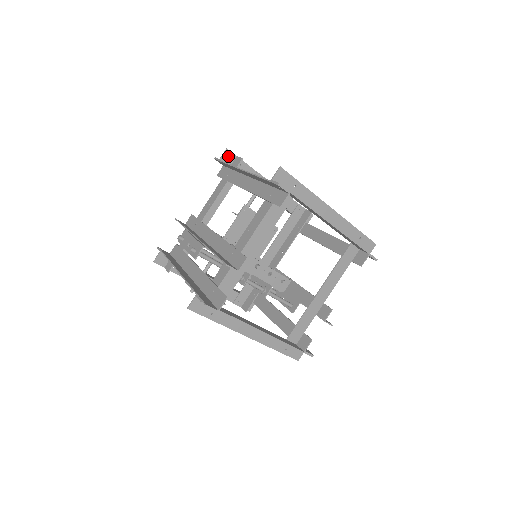
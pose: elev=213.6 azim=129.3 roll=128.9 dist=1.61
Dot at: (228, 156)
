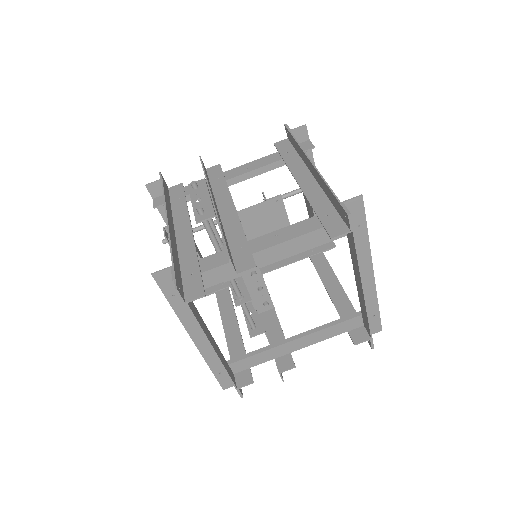
Dot at: (301, 133)
